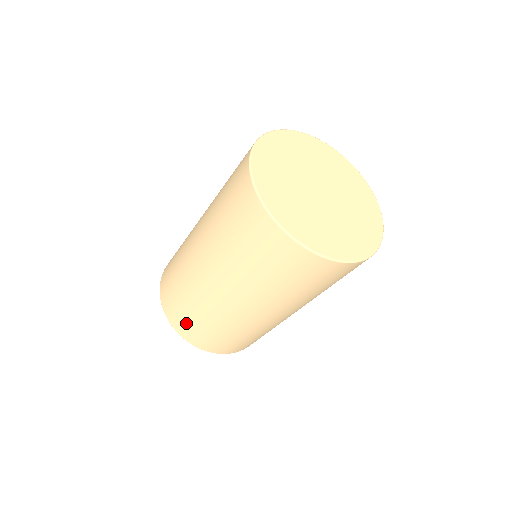
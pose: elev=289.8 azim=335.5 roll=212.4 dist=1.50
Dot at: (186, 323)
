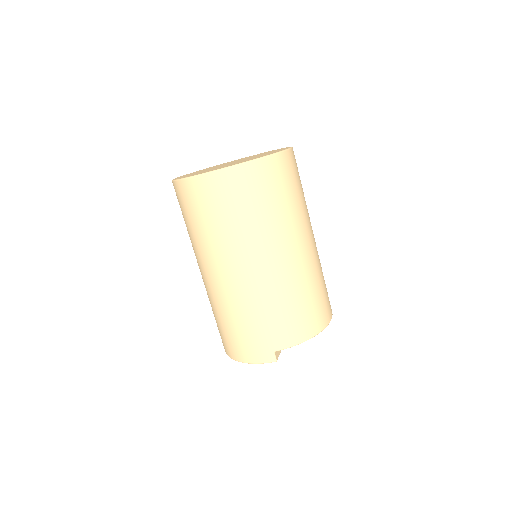
Dot at: occluded
